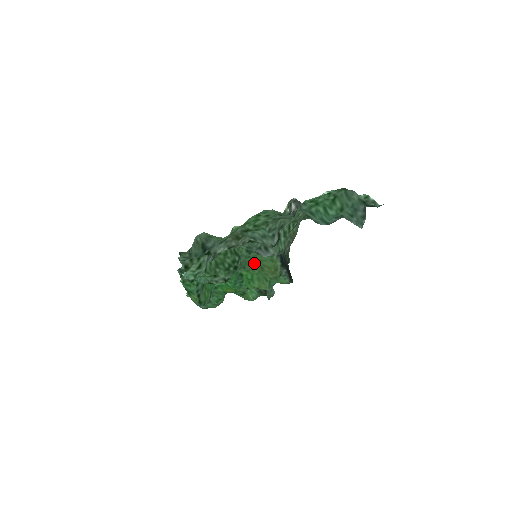
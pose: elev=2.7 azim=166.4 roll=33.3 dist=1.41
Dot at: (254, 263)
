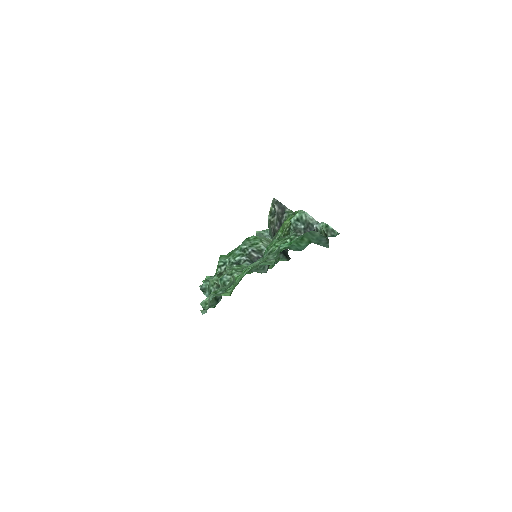
Dot at: occluded
